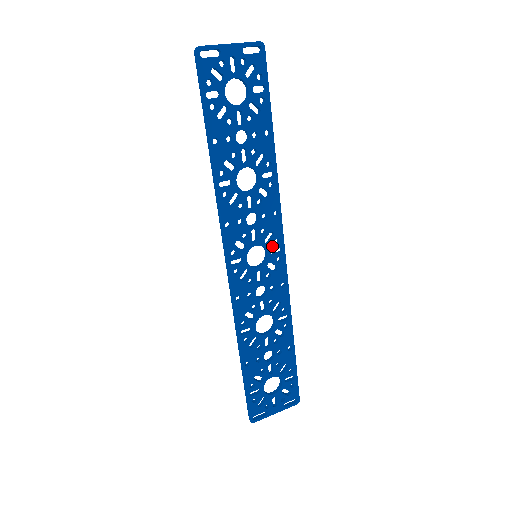
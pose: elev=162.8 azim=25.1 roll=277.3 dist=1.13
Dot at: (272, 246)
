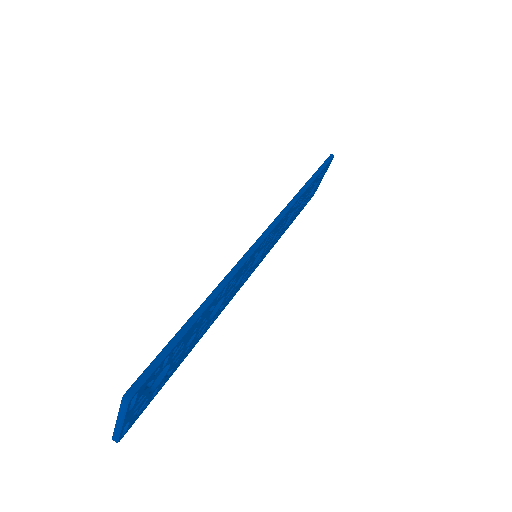
Dot at: (261, 248)
